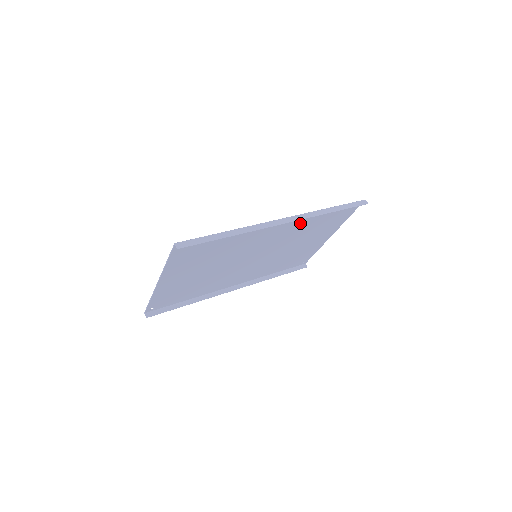
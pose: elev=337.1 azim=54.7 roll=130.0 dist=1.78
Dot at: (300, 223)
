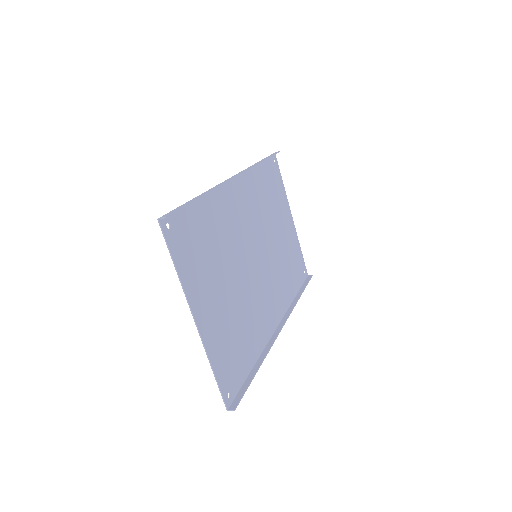
Dot at: (252, 190)
